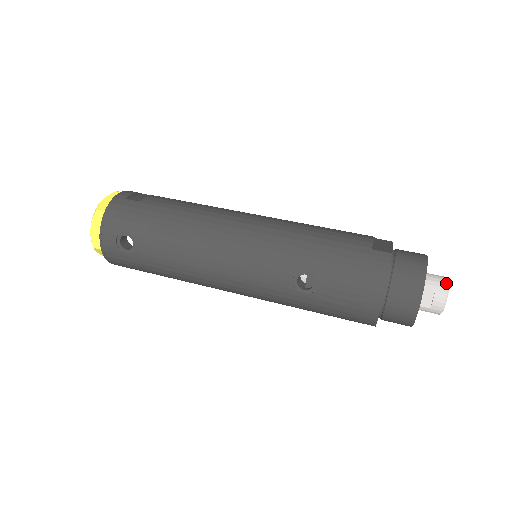
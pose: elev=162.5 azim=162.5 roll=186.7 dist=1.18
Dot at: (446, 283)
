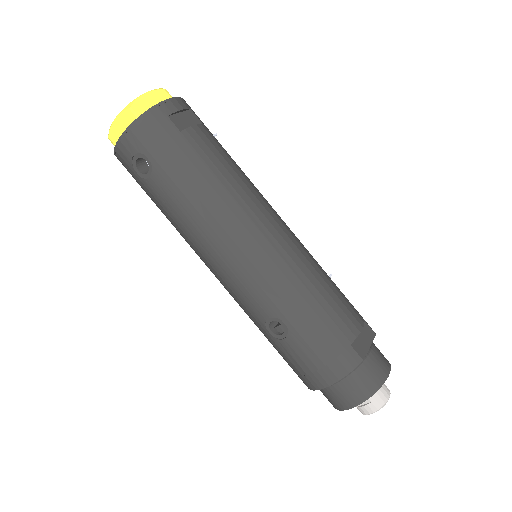
Dot at: (385, 402)
